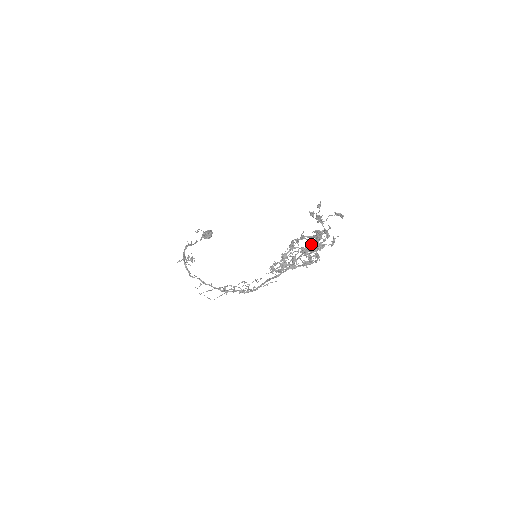
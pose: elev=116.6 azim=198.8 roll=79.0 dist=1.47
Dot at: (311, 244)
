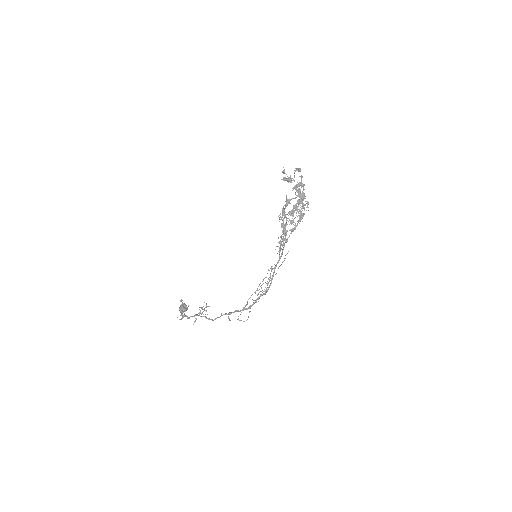
Dot at: (293, 205)
